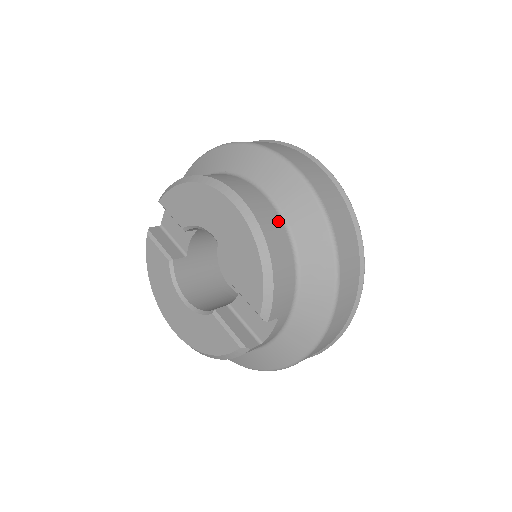
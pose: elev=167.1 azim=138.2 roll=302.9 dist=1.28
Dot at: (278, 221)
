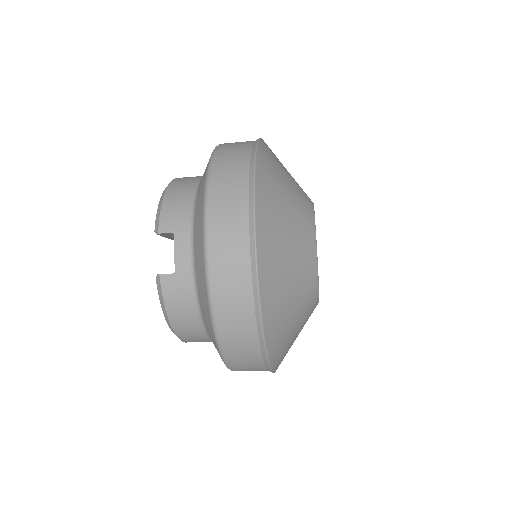
Dot at: (198, 177)
